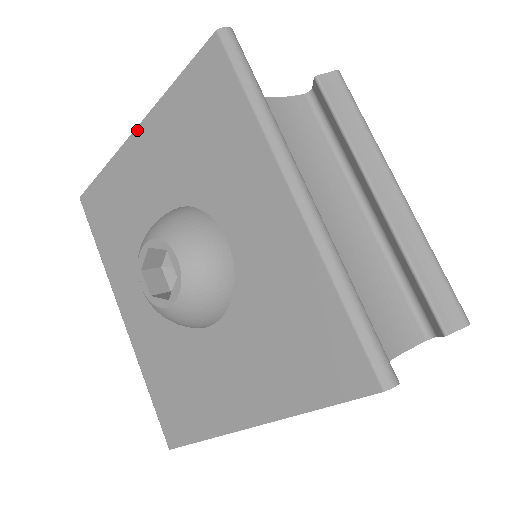
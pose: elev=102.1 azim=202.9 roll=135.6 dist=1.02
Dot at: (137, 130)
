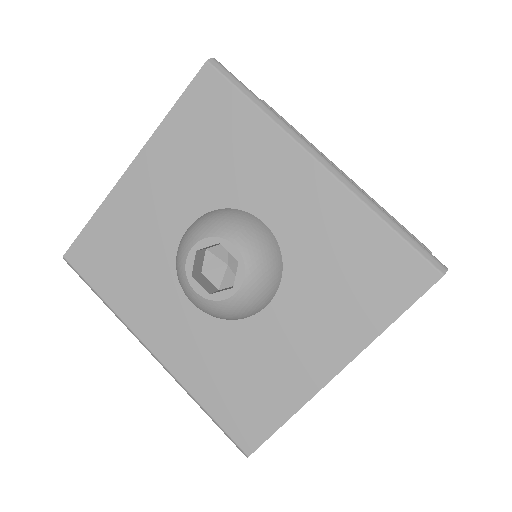
Dot at: (132, 165)
